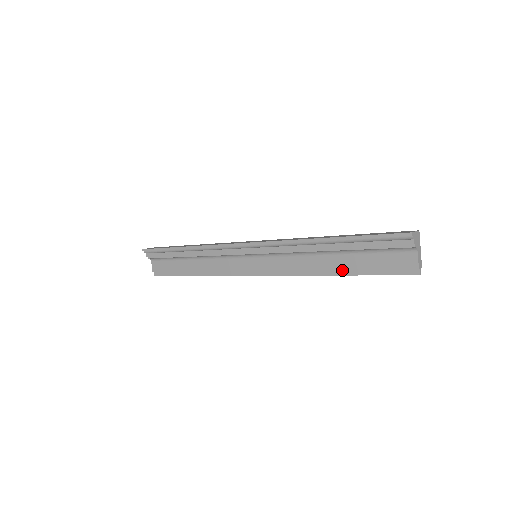
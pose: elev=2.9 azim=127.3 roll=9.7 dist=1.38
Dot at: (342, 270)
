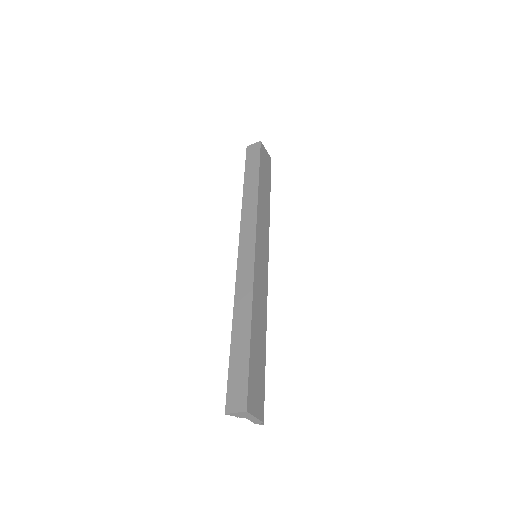
Dot at: occluded
